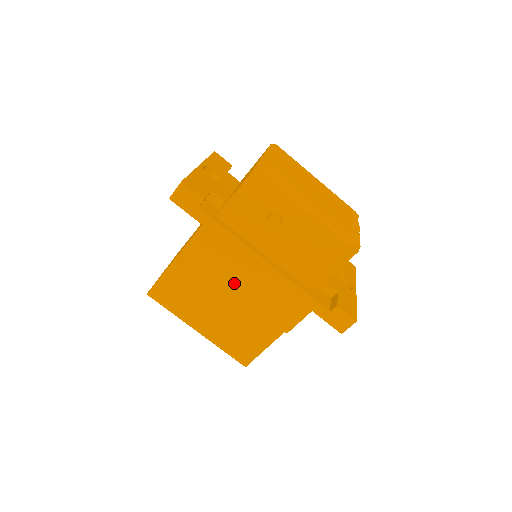
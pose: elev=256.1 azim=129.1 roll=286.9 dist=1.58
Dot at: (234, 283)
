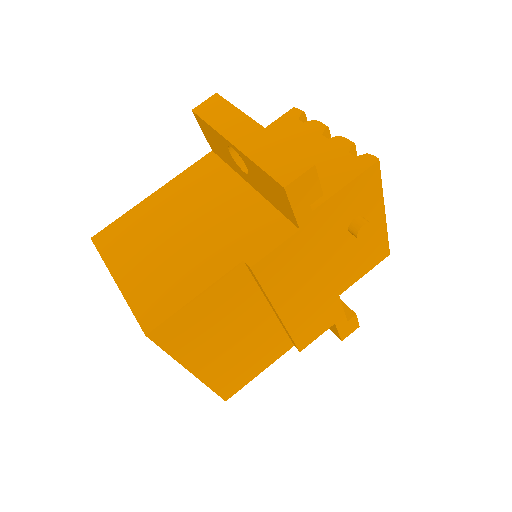
Dot at: (286, 304)
